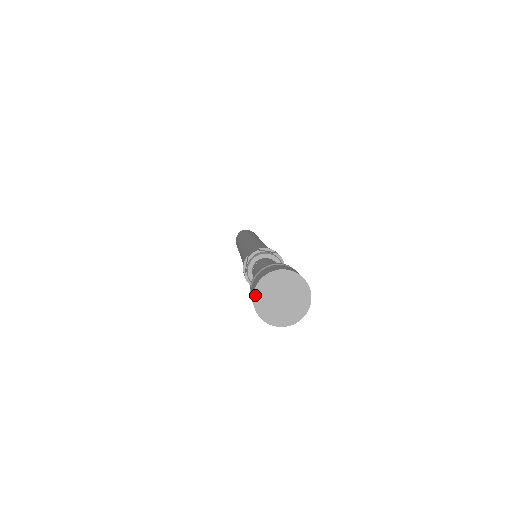
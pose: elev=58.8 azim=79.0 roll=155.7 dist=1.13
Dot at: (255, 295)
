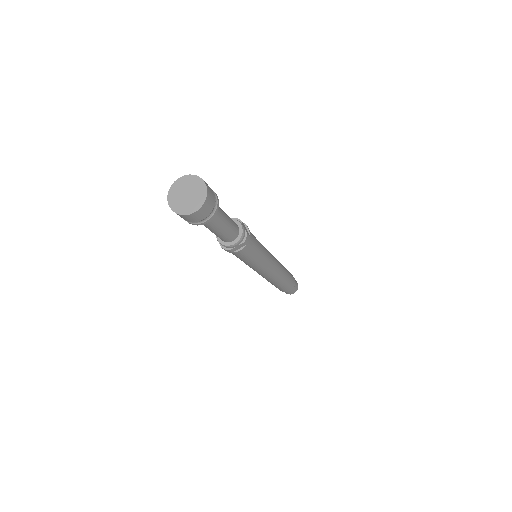
Dot at: (170, 205)
